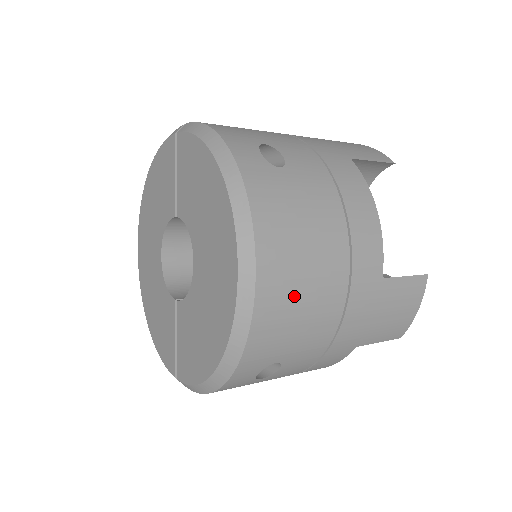
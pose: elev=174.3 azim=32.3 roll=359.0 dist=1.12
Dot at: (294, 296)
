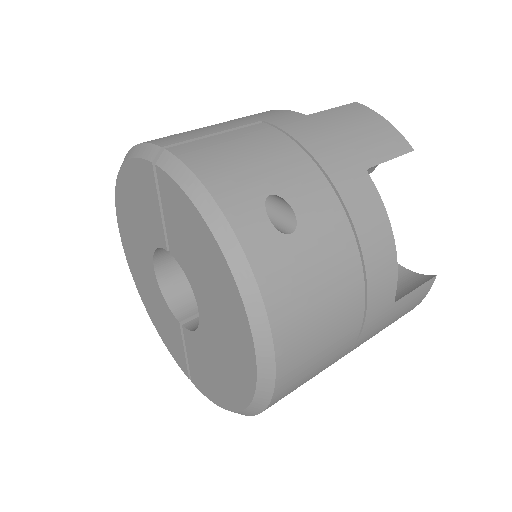
Dot at: (311, 362)
